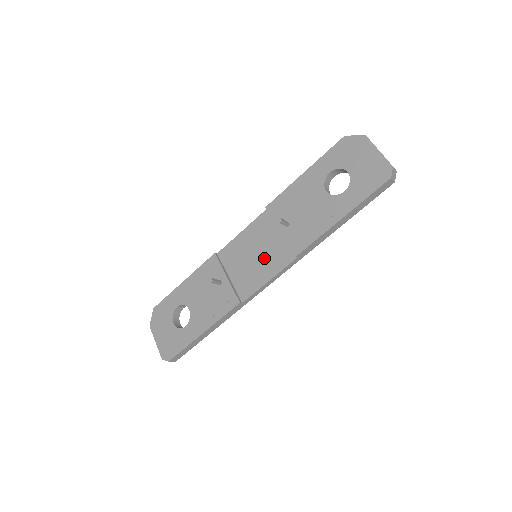
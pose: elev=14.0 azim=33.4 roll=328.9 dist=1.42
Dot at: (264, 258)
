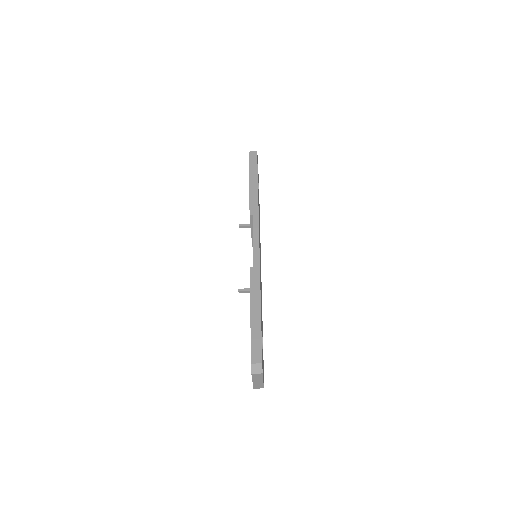
Dot at: occluded
